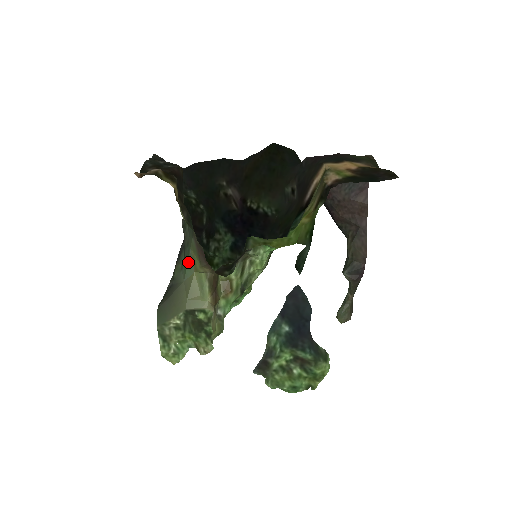
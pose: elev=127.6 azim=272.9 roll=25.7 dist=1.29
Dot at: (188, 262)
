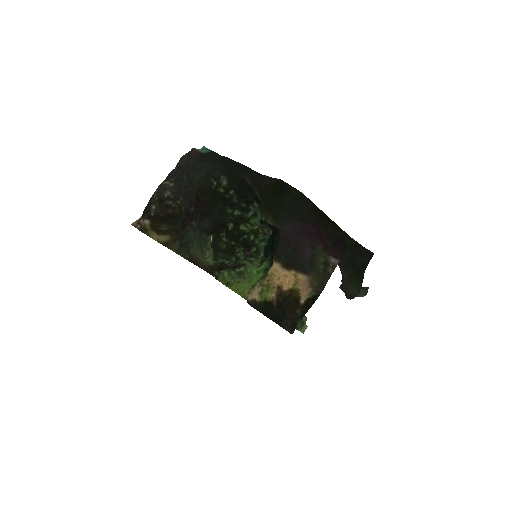
Dot at: (200, 248)
